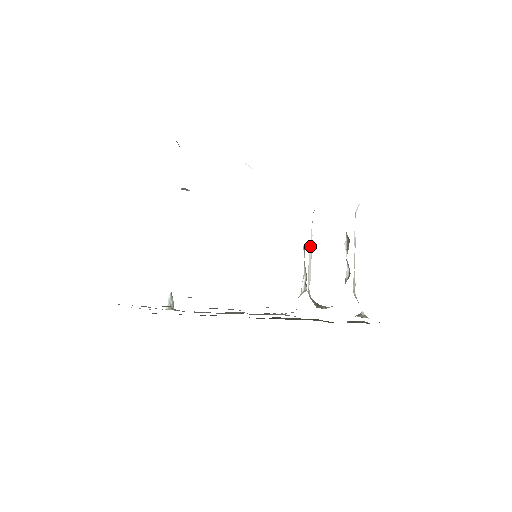
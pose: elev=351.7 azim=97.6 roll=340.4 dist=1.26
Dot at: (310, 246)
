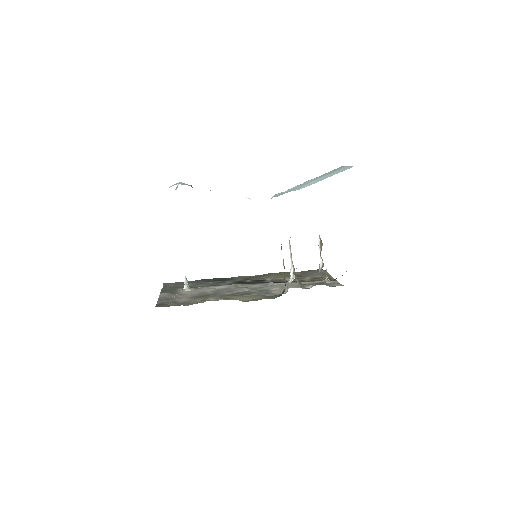
Dot at: occluded
